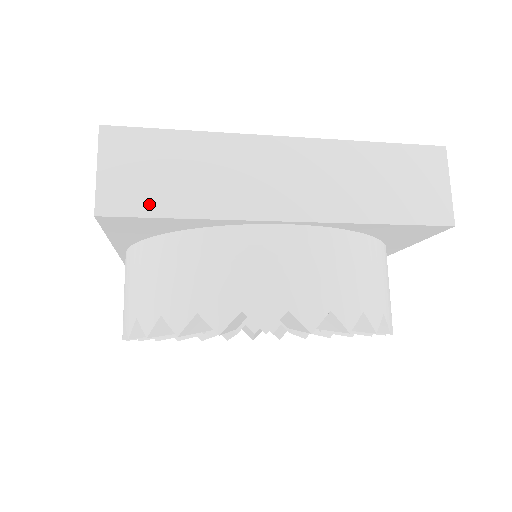
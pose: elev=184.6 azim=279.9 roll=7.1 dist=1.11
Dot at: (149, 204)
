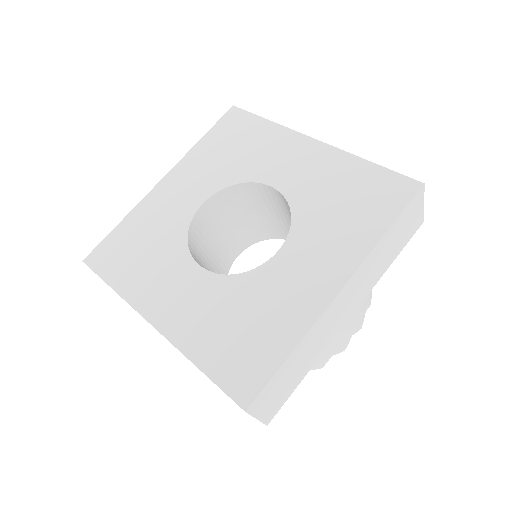
Dot at: occluded
